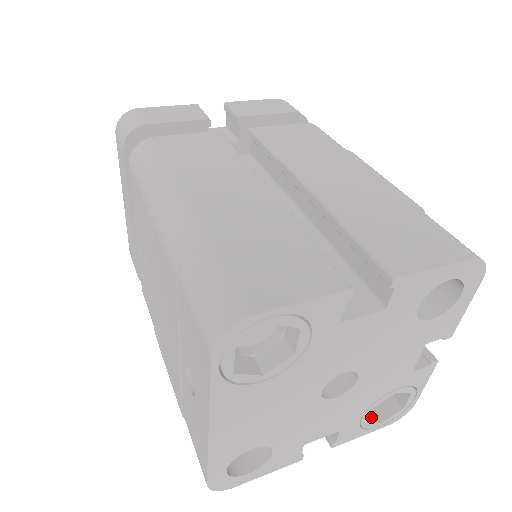
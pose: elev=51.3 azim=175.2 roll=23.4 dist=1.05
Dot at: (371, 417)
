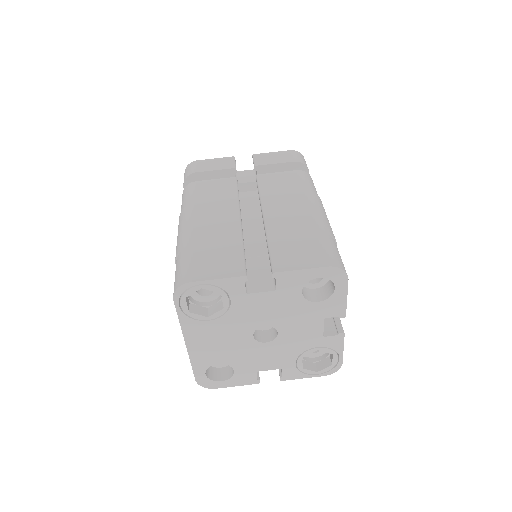
Dot at: (310, 367)
